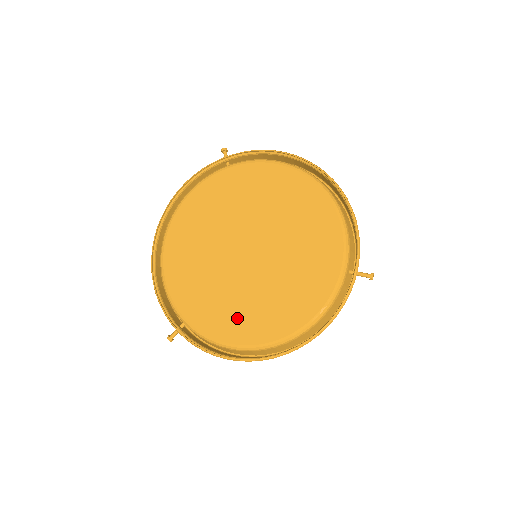
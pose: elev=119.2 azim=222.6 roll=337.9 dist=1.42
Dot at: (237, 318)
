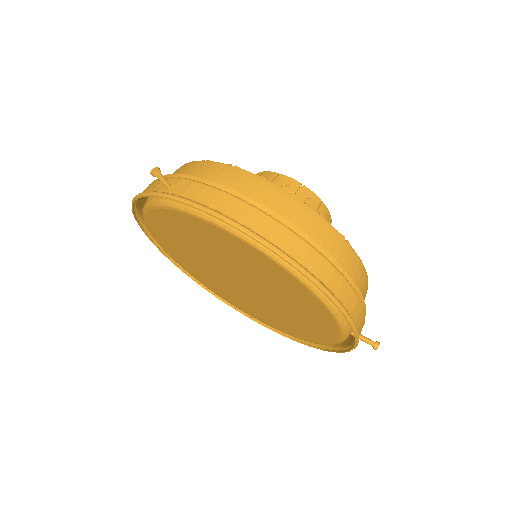
Dot at: (251, 310)
